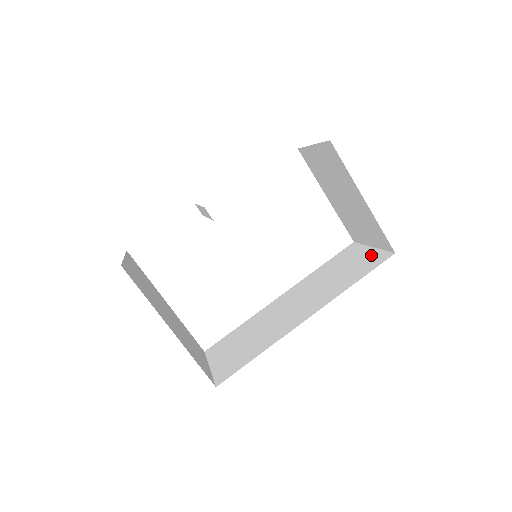
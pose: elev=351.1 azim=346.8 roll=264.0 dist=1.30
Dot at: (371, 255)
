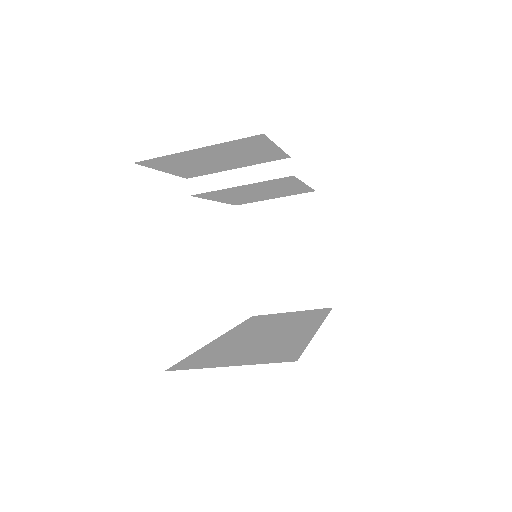
Dot at: (304, 312)
